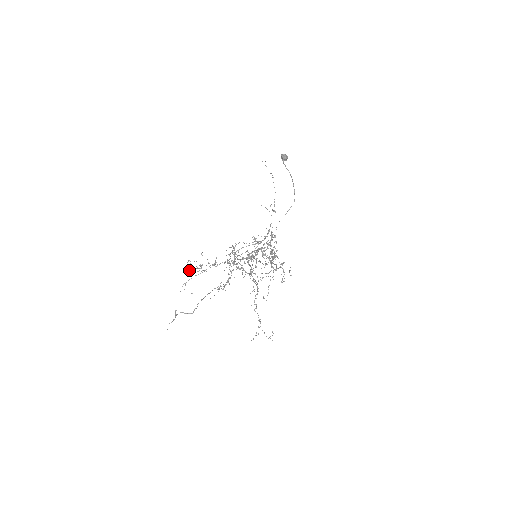
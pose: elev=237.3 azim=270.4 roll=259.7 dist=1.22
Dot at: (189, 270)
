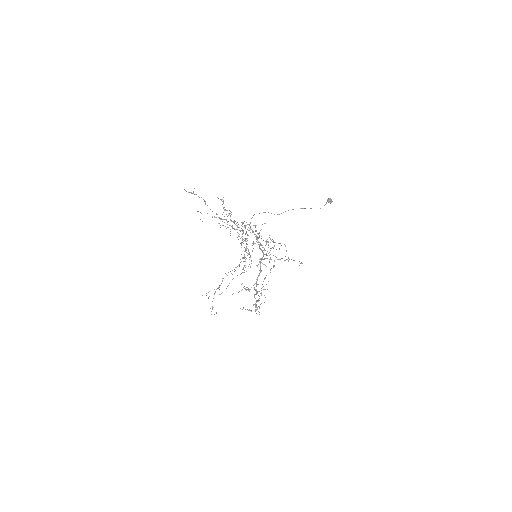
Dot at: occluded
